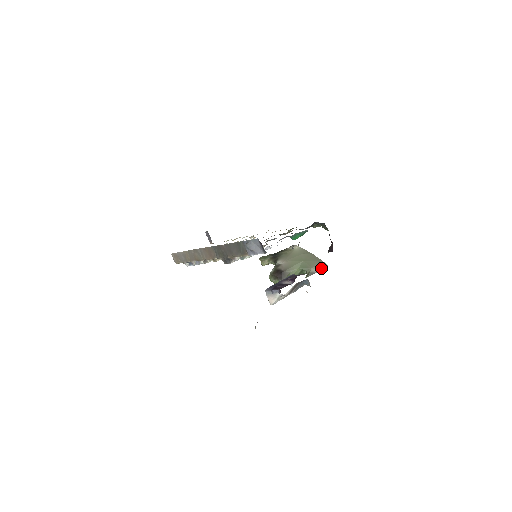
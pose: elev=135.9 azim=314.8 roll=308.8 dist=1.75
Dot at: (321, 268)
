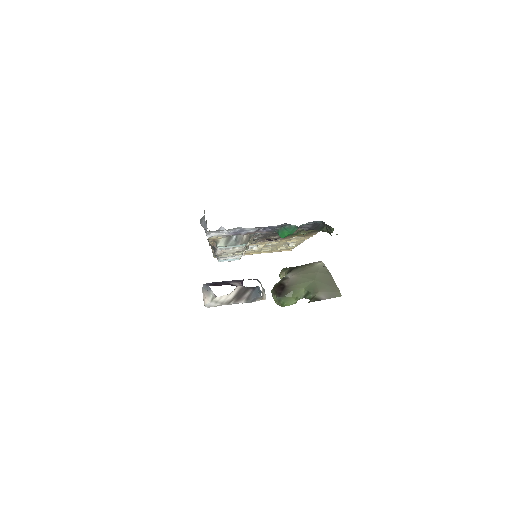
Dot at: (331, 296)
